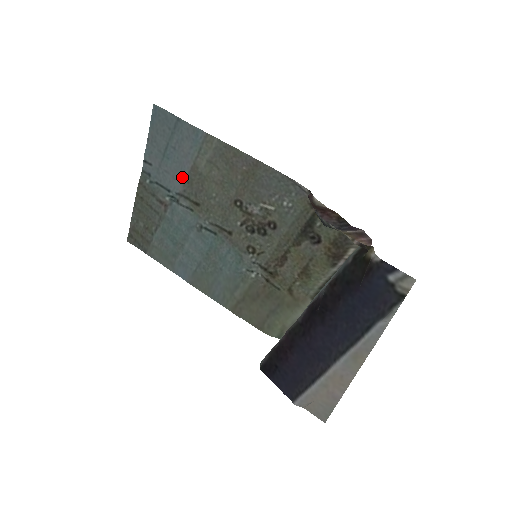
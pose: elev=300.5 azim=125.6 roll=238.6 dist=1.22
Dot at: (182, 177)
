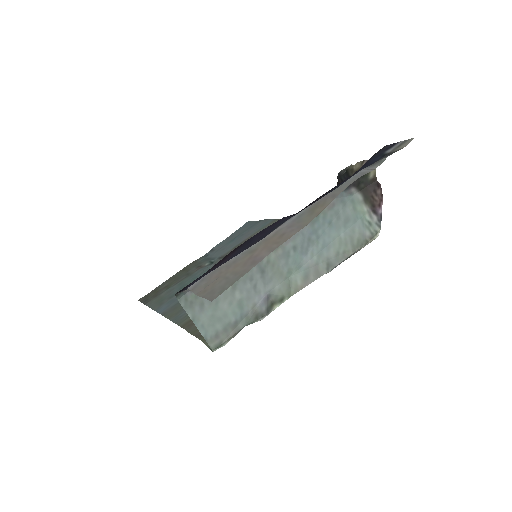
Dot at: (233, 247)
